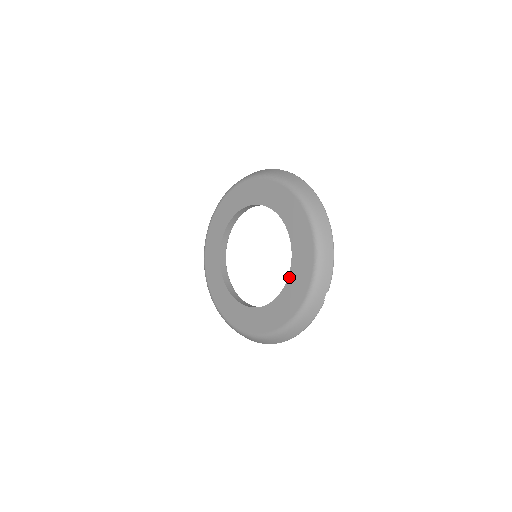
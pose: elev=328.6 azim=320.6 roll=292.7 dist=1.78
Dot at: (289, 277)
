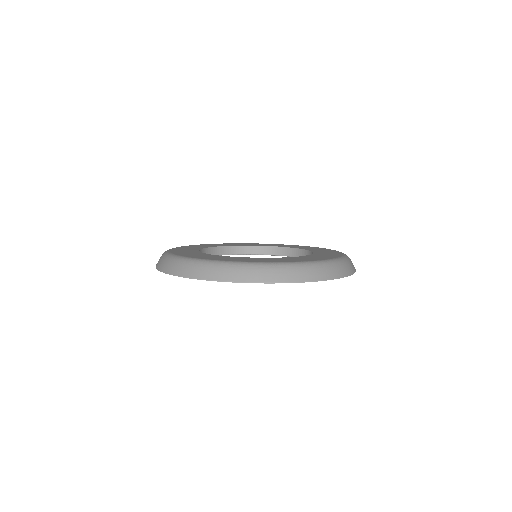
Dot at: (313, 251)
